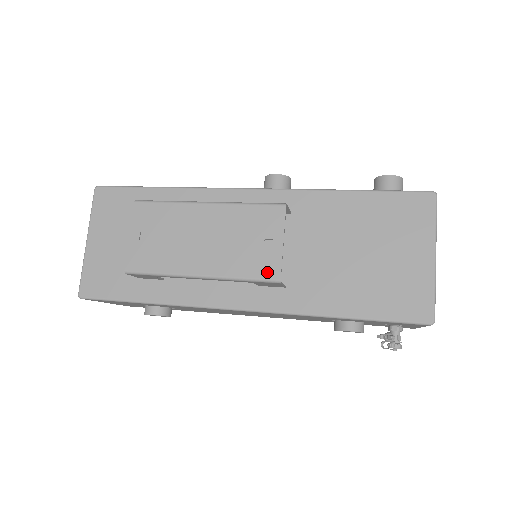
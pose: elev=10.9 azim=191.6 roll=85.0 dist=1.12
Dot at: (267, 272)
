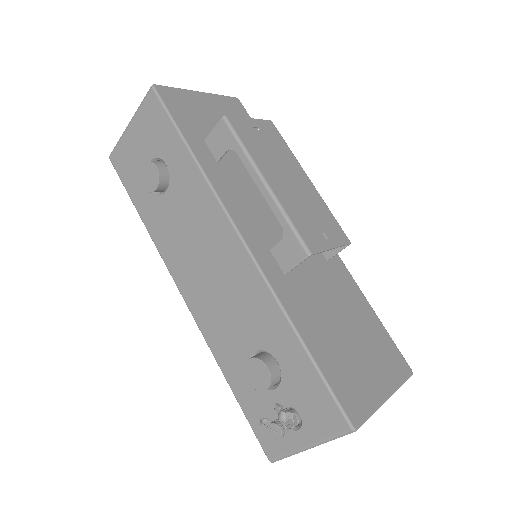
Dot at: (309, 241)
